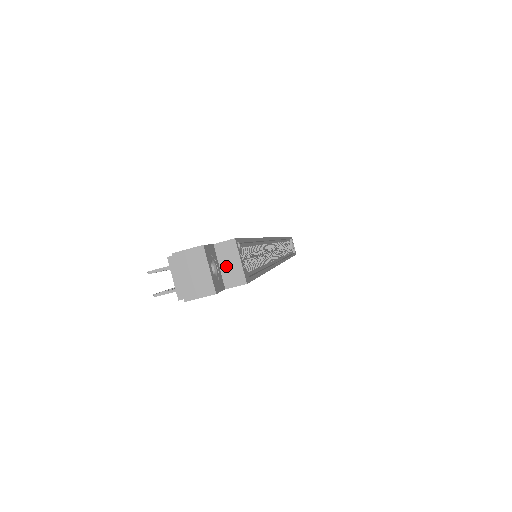
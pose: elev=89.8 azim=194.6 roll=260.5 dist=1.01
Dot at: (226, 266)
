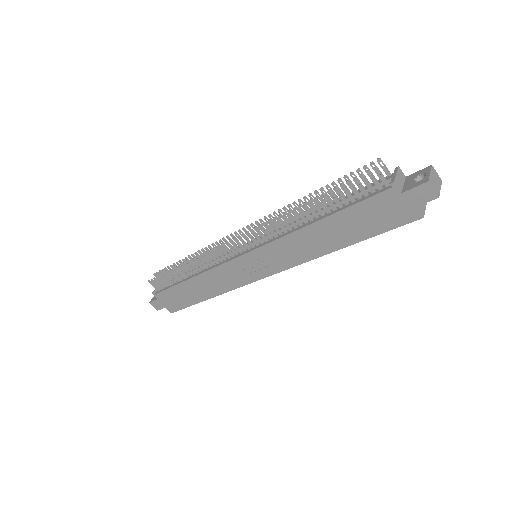
Dot at: occluded
